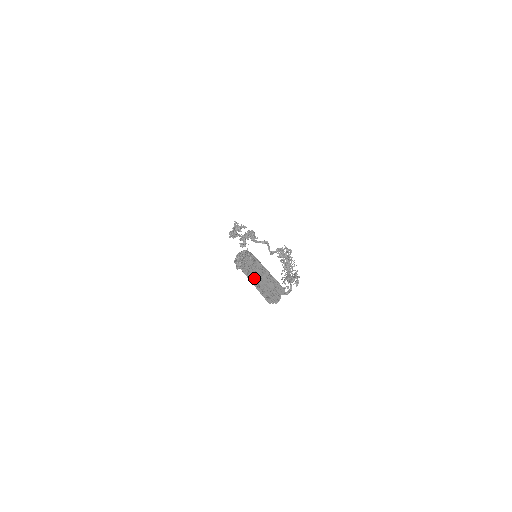
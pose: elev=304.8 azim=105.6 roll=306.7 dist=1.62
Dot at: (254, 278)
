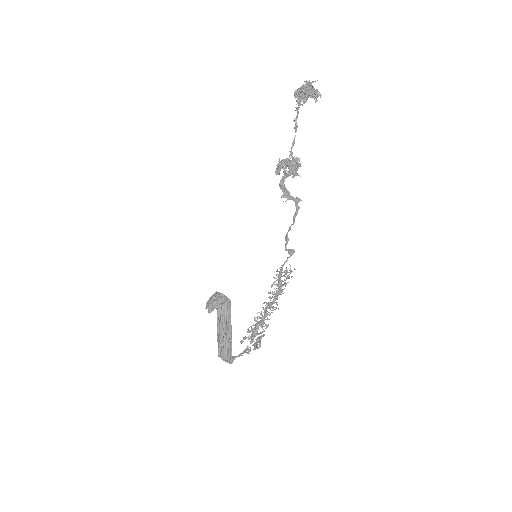
Dot at: occluded
